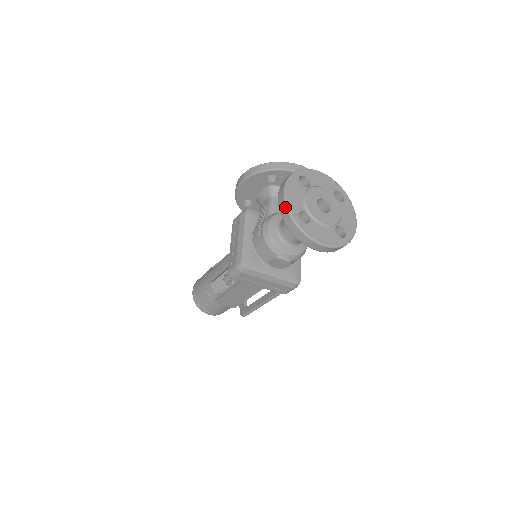
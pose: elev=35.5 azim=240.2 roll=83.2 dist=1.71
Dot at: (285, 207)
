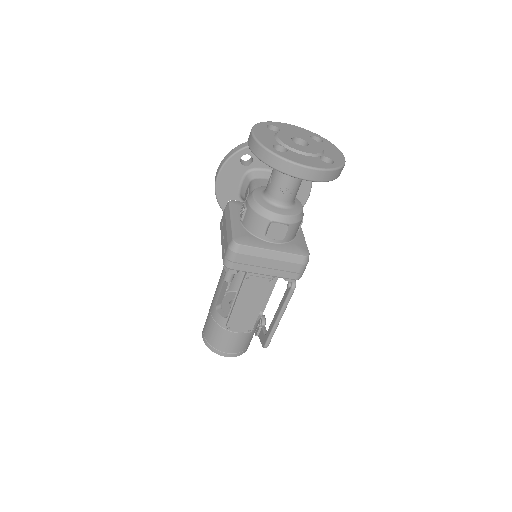
Dot at: (256, 143)
